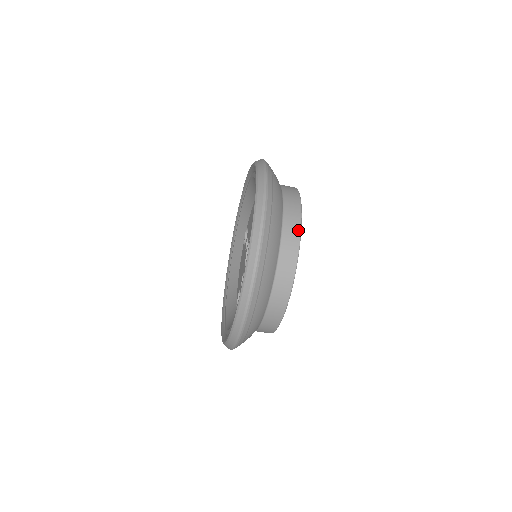
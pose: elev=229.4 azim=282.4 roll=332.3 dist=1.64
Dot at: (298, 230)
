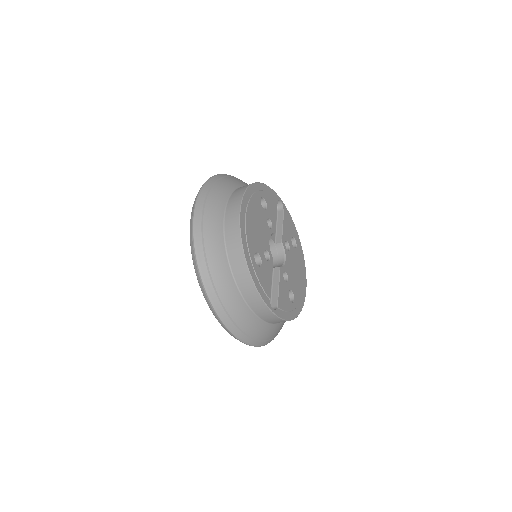
Dot at: (238, 207)
